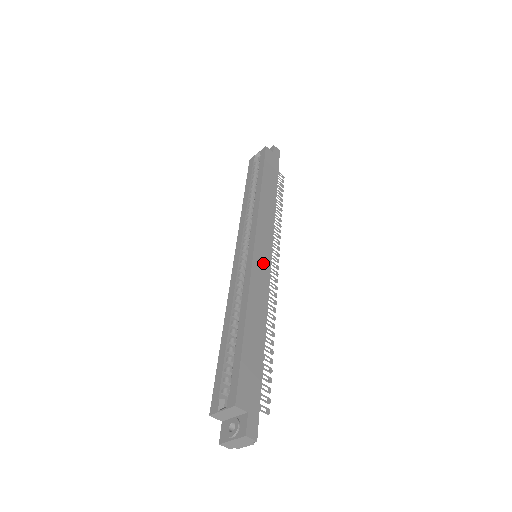
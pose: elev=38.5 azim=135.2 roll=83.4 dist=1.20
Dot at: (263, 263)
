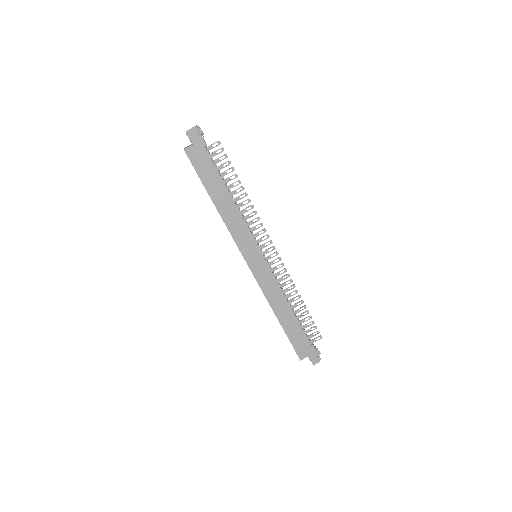
Dot at: (262, 271)
